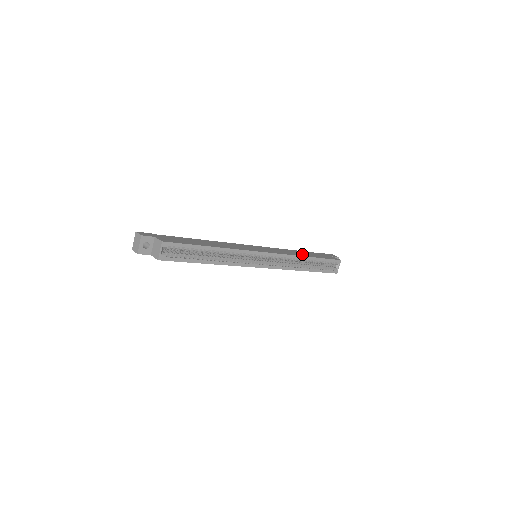
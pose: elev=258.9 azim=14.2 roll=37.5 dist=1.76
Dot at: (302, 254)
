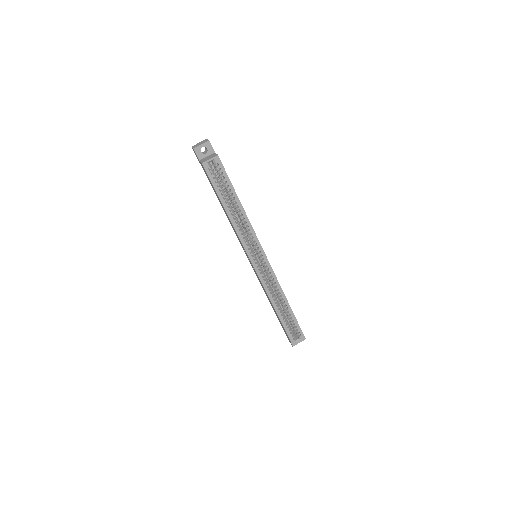
Dot at: occluded
